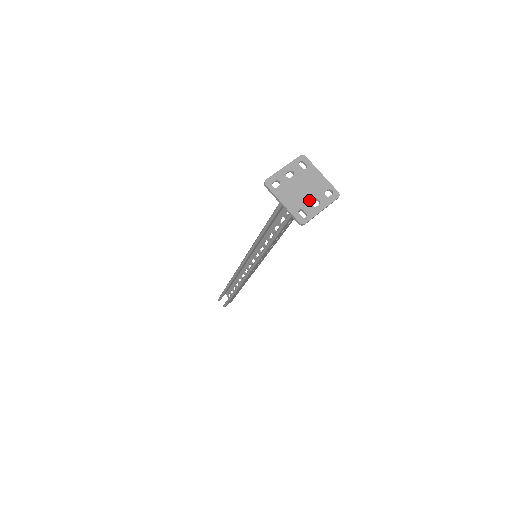
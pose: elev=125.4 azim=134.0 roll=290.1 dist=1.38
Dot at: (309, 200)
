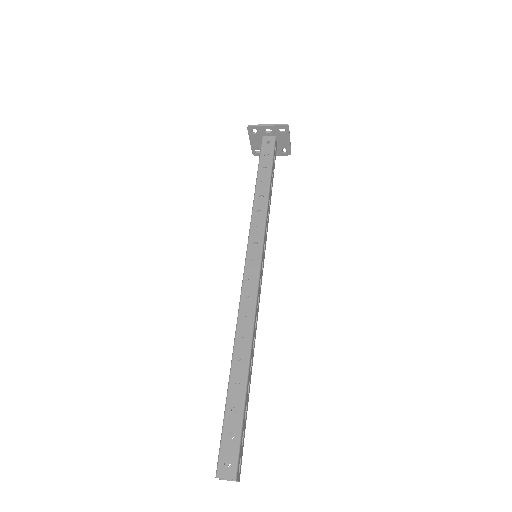
Dot at: (266, 133)
